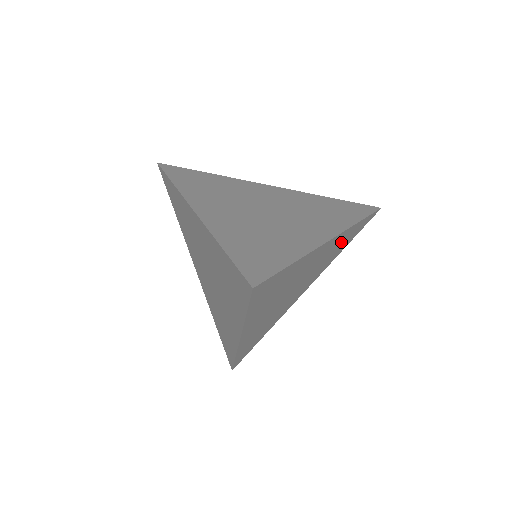
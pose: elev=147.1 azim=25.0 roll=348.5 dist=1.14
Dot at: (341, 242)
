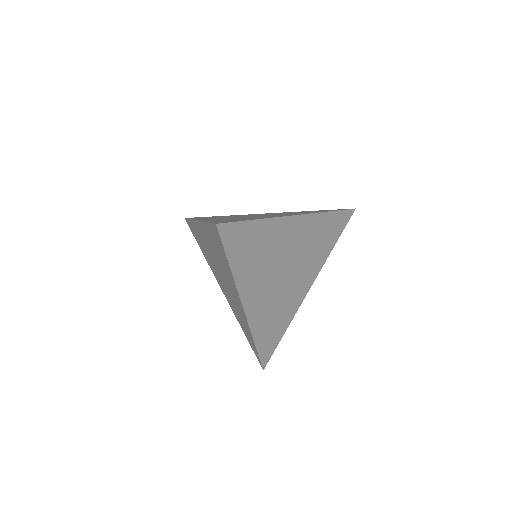
Dot at: (319, 231)
